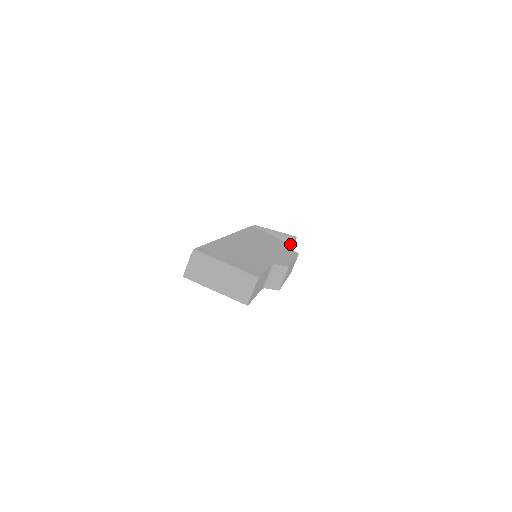
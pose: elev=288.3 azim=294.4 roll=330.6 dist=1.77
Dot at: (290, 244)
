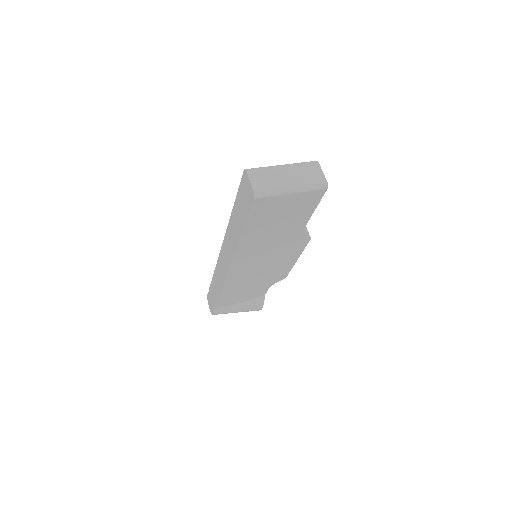
Dot at: occluded
